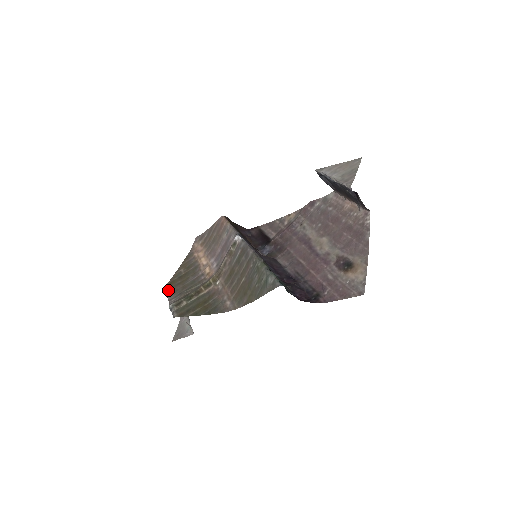
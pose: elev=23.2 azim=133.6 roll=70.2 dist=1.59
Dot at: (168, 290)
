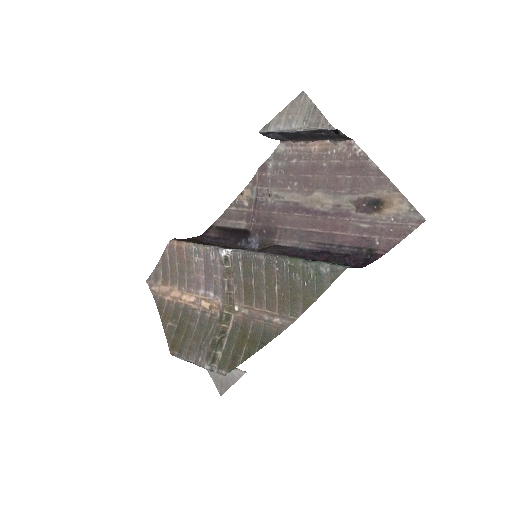
Dot at: (180, 354)
